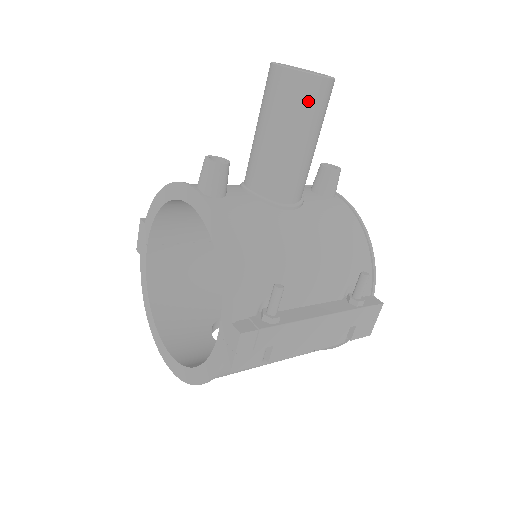
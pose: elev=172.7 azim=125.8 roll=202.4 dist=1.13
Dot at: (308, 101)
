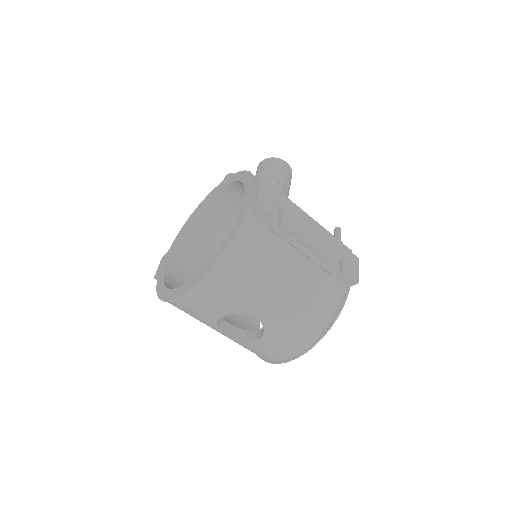
Dot at: (280, 168)
